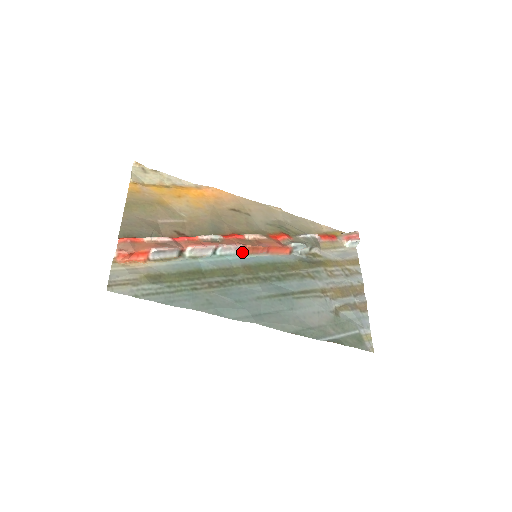
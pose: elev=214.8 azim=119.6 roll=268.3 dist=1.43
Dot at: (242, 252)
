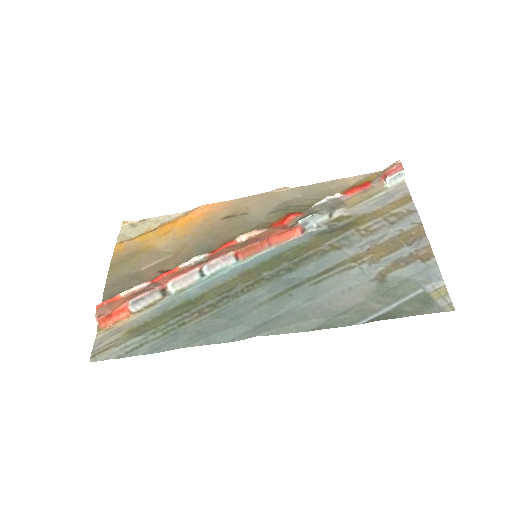
Dot at: (237, 259)
